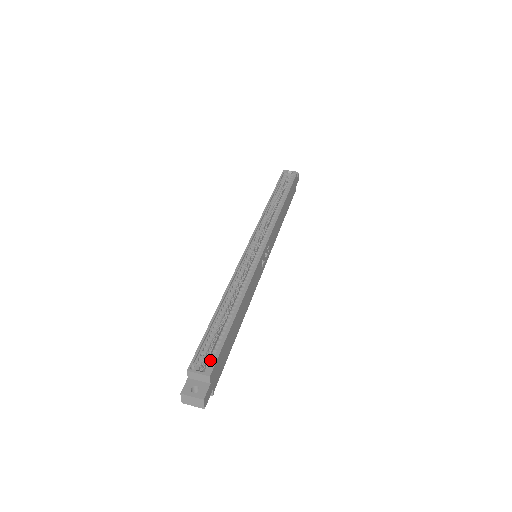
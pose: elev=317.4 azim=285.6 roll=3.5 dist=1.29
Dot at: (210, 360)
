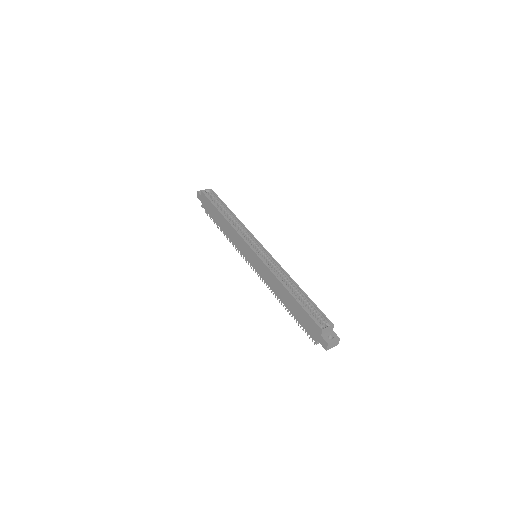
Dot at: (322, 319)
